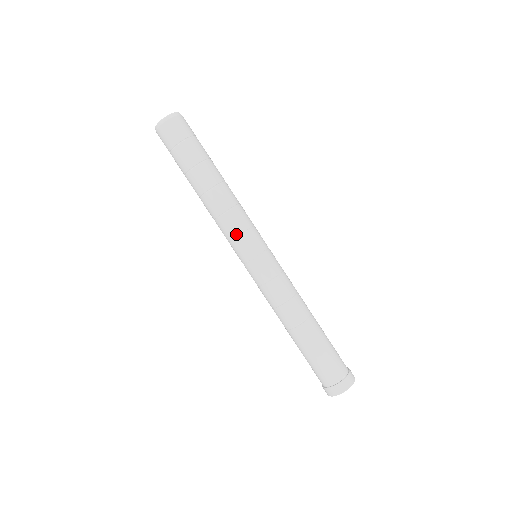
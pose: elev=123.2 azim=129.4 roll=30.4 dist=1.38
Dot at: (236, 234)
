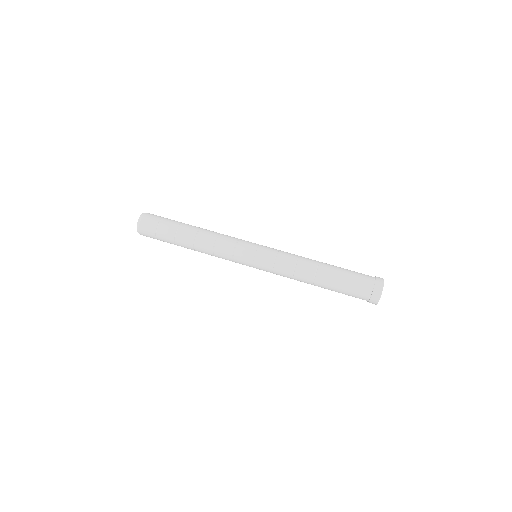
Dot at: (231, 255)
